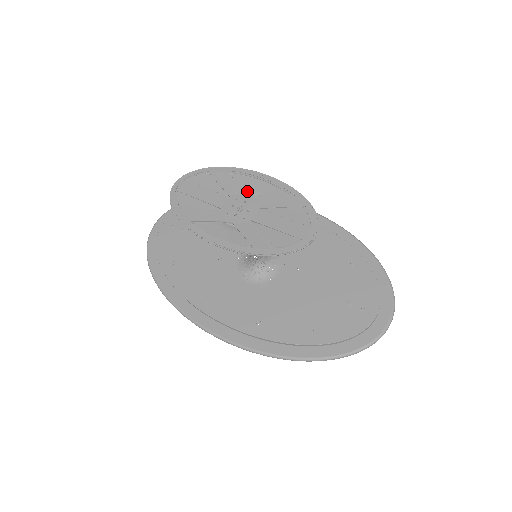
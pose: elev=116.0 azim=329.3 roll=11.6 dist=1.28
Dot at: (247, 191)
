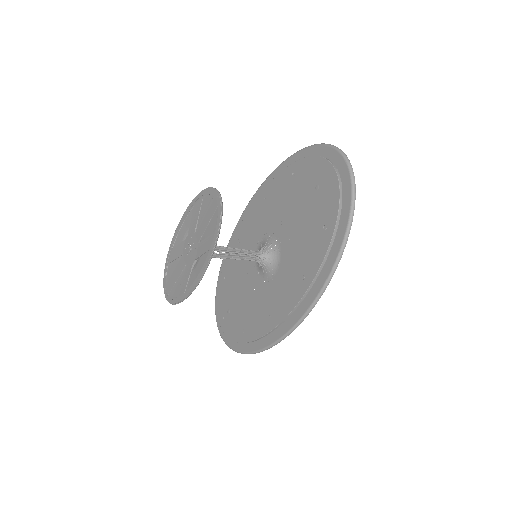
Dot at: (185, 239)
